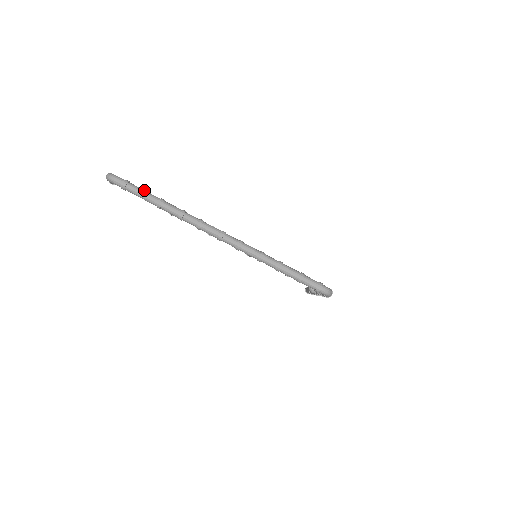
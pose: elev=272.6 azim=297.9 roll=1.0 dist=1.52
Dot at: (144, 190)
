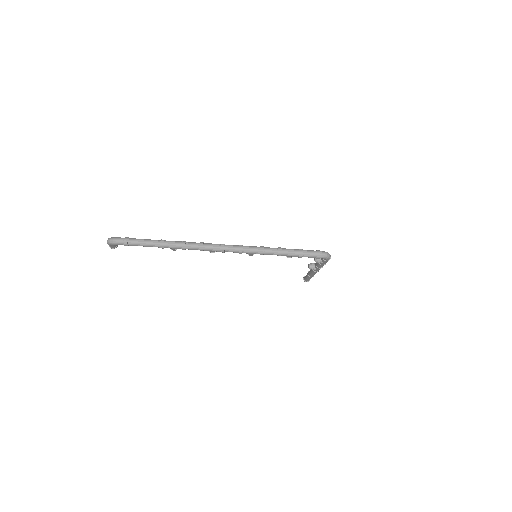
Dot at: (144, 239)
